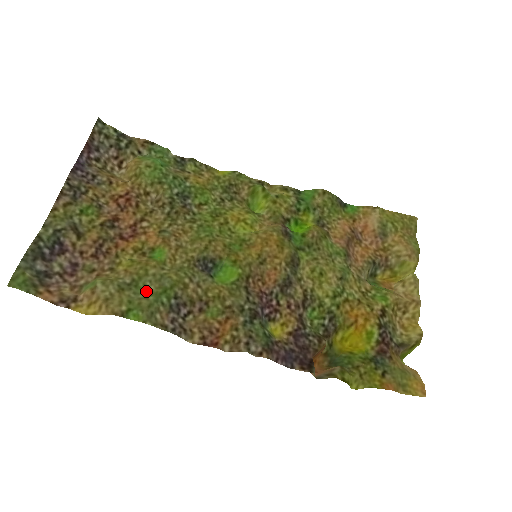
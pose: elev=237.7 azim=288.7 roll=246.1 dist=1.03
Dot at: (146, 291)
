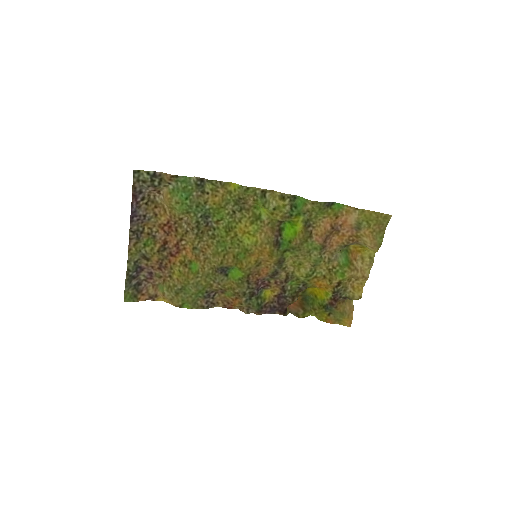
Dot at: (190, 292)
